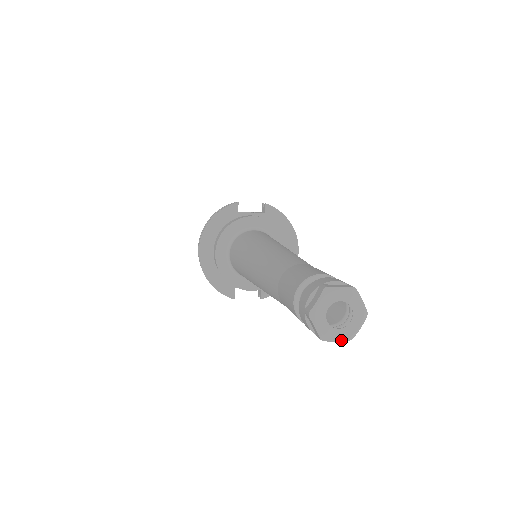
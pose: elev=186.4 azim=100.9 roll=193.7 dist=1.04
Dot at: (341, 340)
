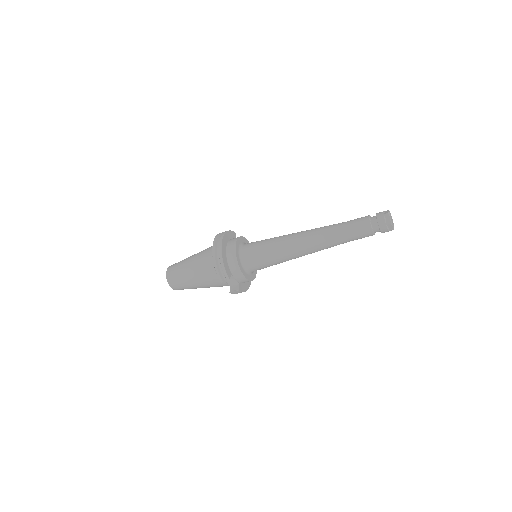
Dot at: (393, 227)
